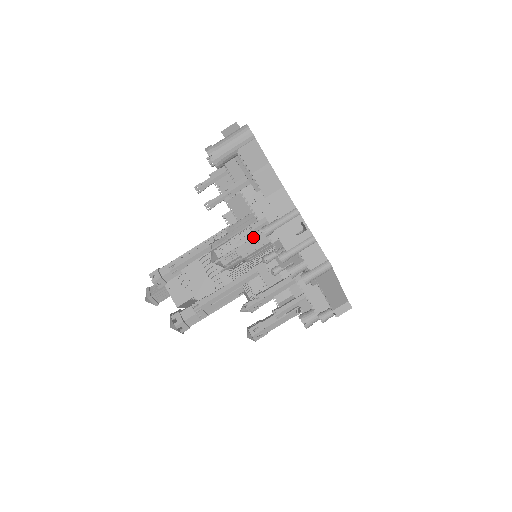
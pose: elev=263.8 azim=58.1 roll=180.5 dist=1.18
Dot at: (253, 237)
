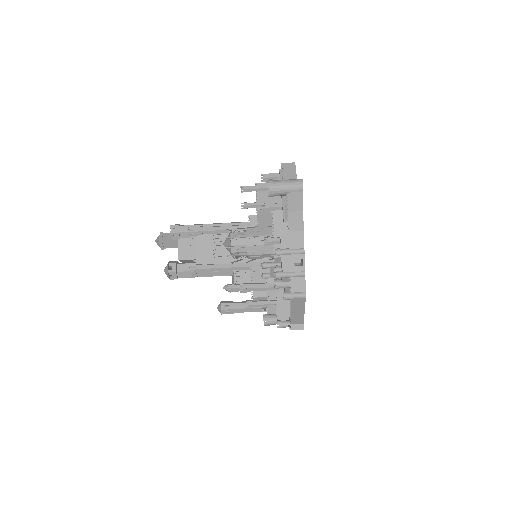
Dot at: (263, 245)
